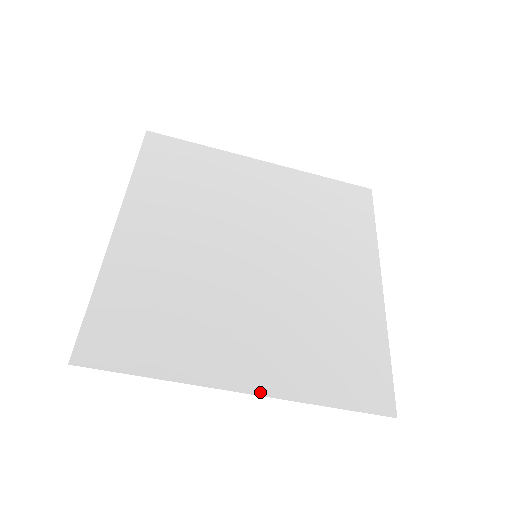
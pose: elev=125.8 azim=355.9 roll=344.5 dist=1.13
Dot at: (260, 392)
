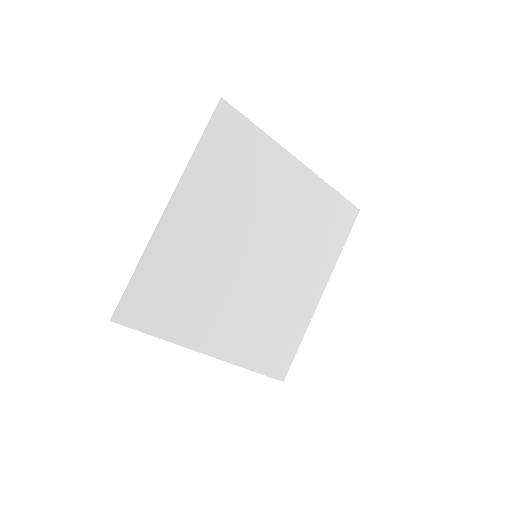
Dot at: (219, 357)
